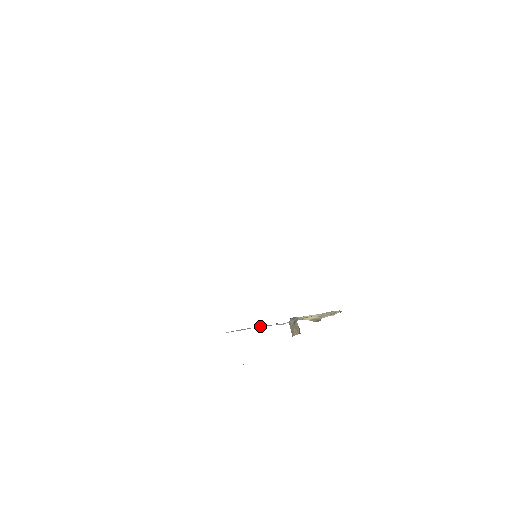
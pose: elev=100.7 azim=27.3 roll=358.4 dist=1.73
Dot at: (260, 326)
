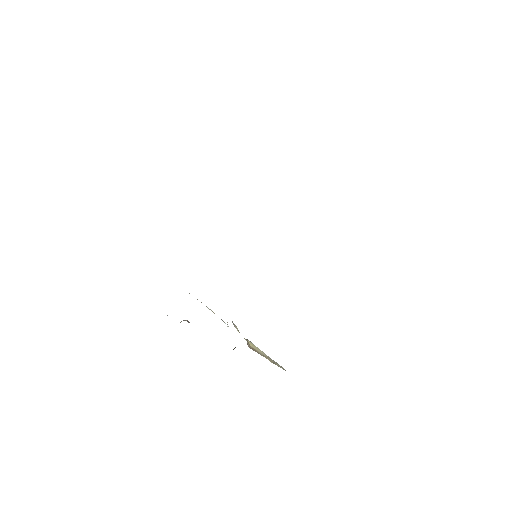
Dot at: (211, 310)
